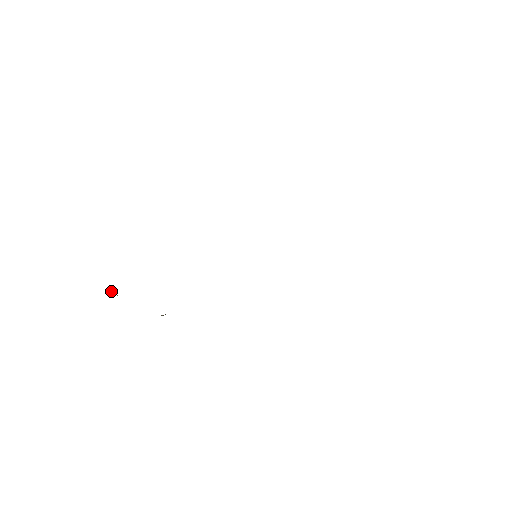
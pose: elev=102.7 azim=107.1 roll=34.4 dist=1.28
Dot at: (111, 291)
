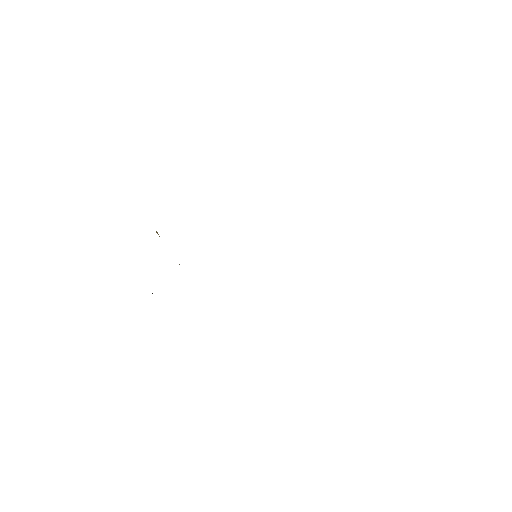
Dot at: occluded
